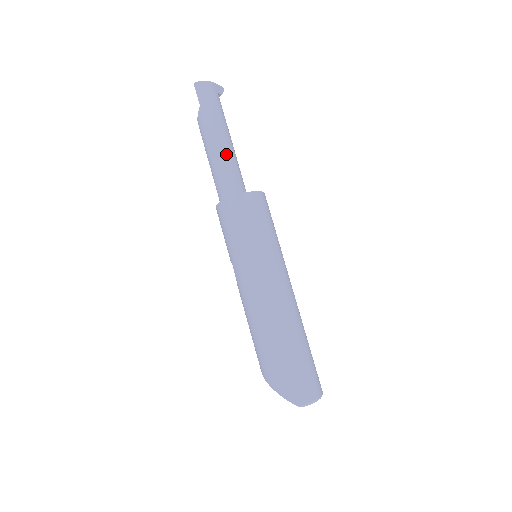
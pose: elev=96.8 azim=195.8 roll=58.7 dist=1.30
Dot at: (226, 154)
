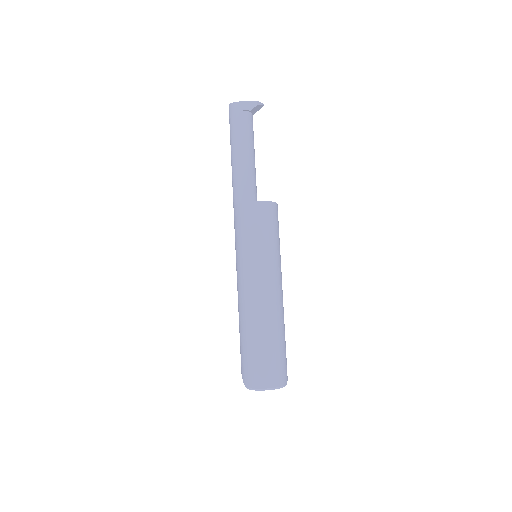
Dot at: (237, 168)
